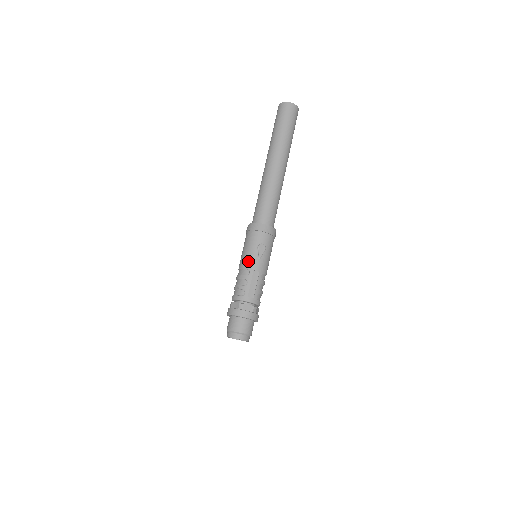
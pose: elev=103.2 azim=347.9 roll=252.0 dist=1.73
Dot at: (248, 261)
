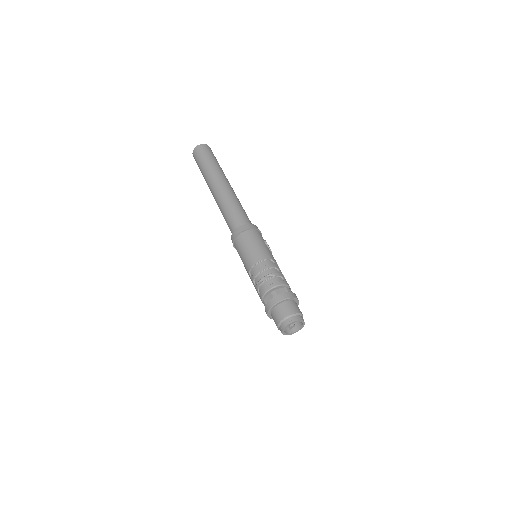
Dot at: (267, 253)
